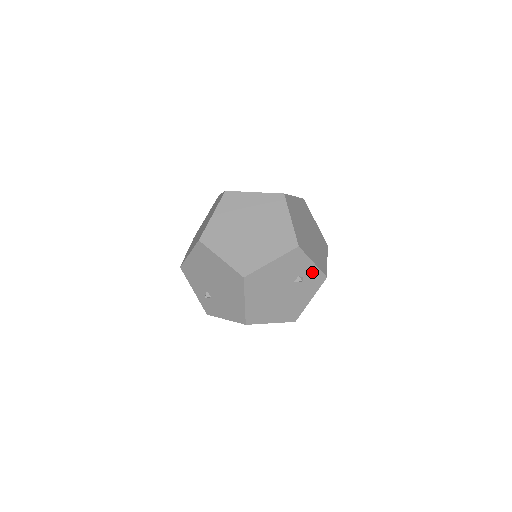
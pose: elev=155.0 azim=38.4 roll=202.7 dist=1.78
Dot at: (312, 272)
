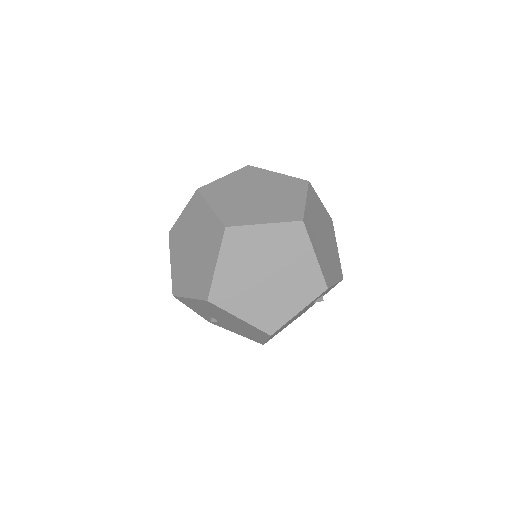
Dot at: occluded
